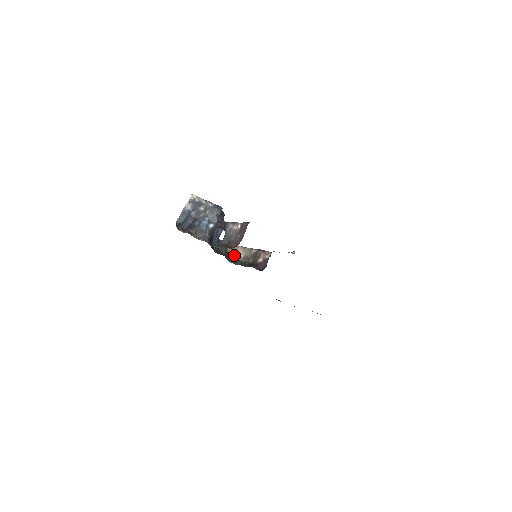
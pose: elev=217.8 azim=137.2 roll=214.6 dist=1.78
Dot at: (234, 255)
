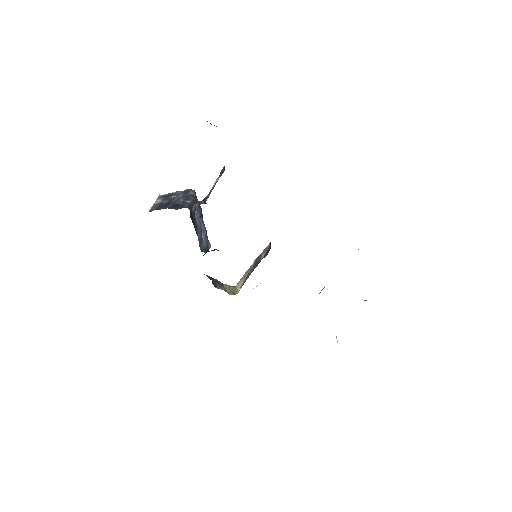
Dot at: occluded
